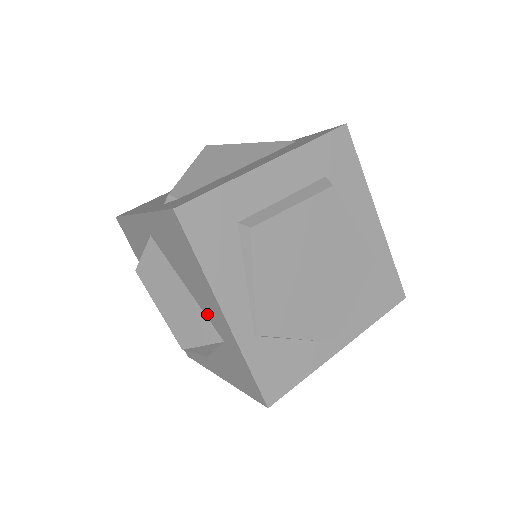
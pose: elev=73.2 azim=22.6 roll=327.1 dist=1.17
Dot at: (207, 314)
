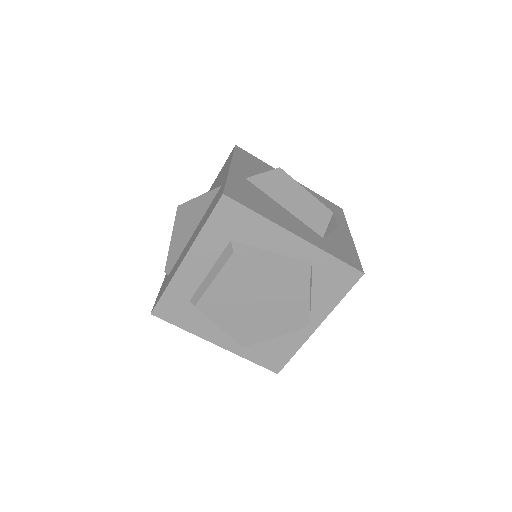
Dot at: occluded
